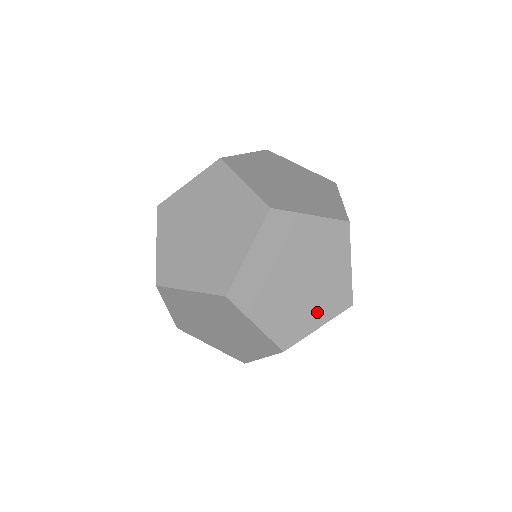
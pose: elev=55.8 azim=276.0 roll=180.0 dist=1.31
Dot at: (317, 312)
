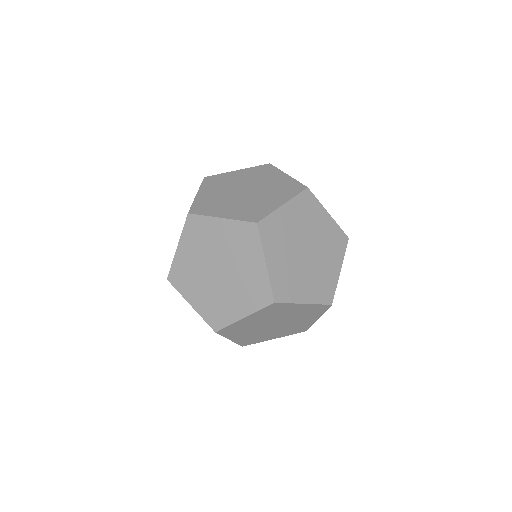
Dot at: (239, 303)
